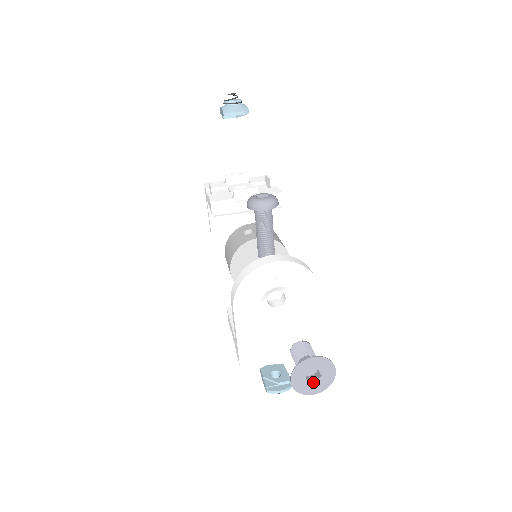
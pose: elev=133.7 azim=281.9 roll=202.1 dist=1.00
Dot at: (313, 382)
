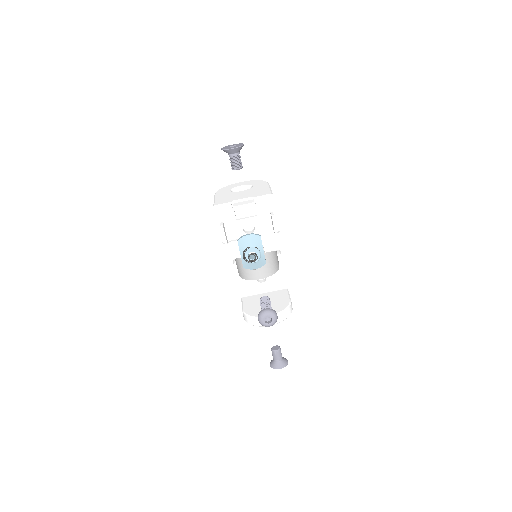
Dot at: occluded
